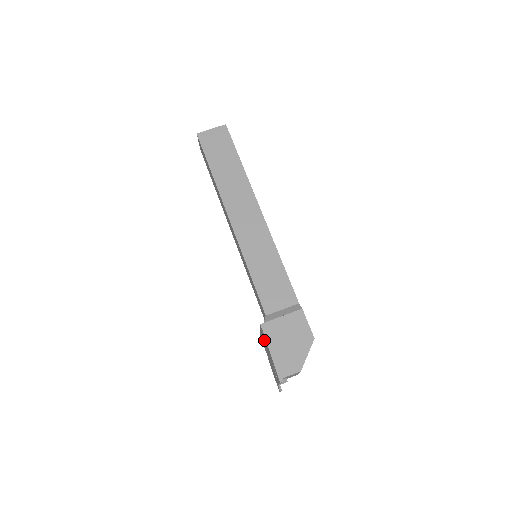
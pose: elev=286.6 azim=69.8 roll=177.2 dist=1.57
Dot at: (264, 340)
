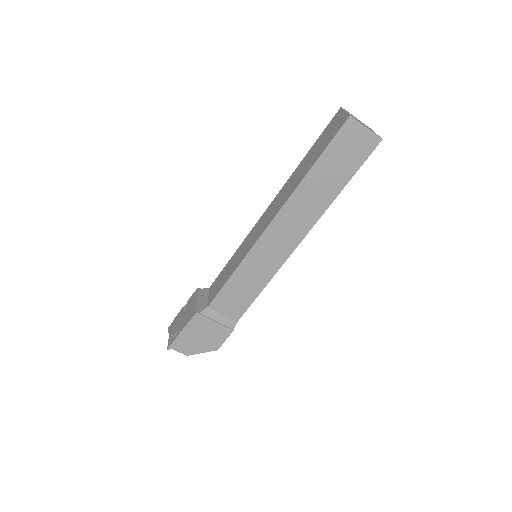
Dot at: (190, 312)
